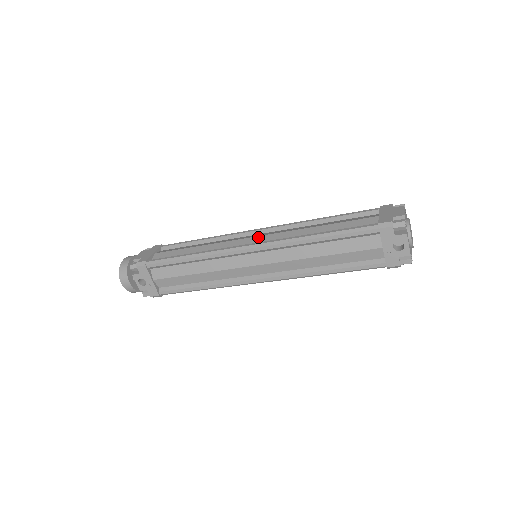
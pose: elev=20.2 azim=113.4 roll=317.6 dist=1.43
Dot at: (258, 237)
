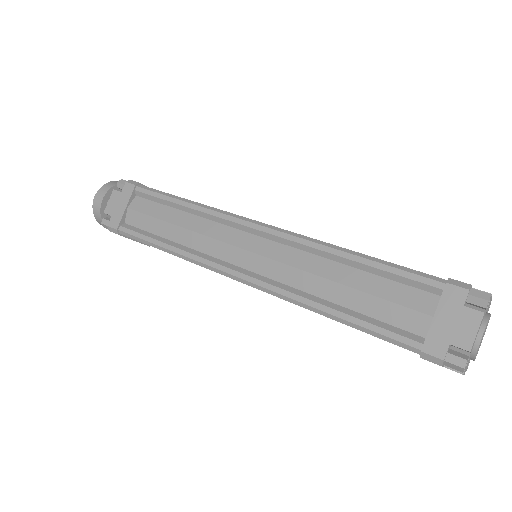
Dot at: (252, 256)
